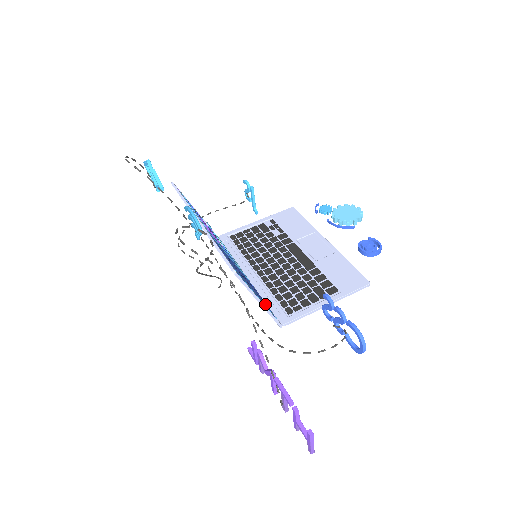
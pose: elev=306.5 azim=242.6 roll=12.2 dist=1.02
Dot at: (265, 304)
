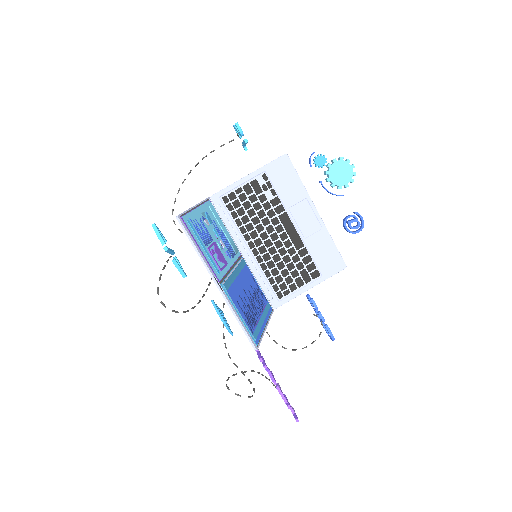
Dot at: (263, 302)
